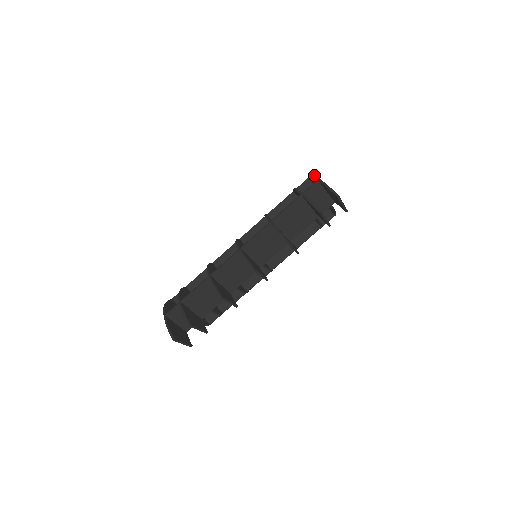
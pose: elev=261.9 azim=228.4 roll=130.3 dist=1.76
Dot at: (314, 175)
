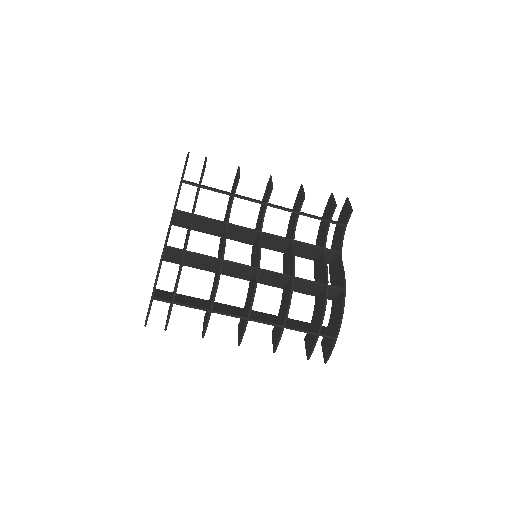
Dot at: occluded
